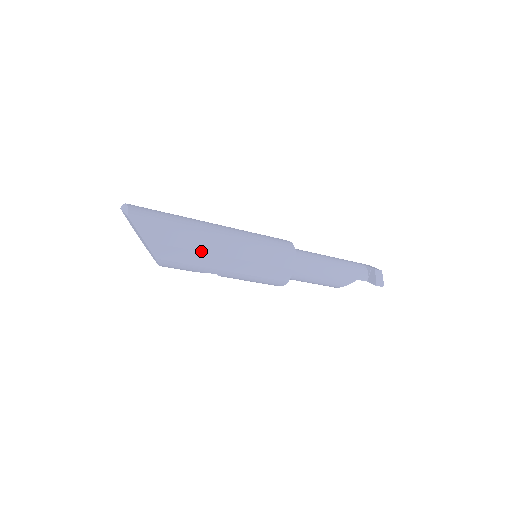
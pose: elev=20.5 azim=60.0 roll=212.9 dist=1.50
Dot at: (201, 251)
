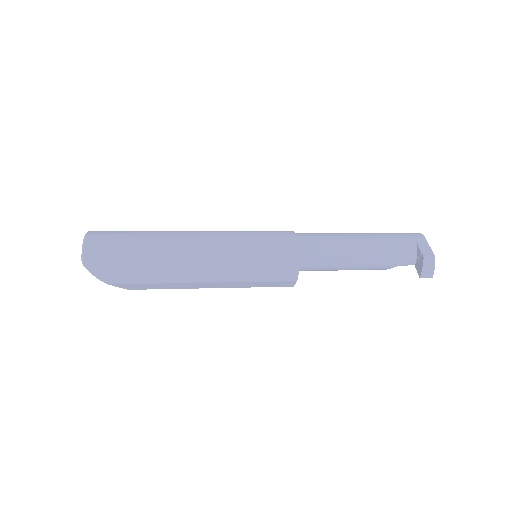
Dot at: (174, 282)
